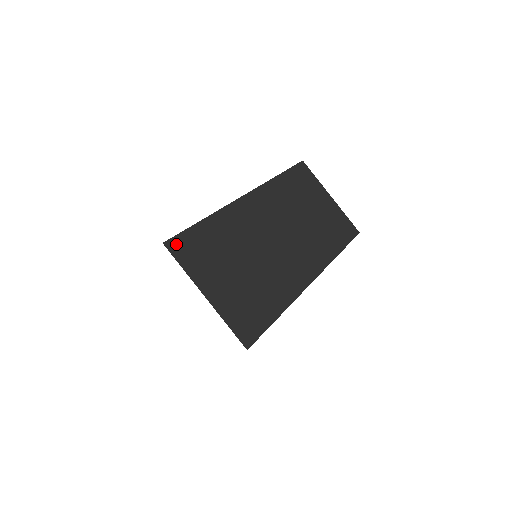
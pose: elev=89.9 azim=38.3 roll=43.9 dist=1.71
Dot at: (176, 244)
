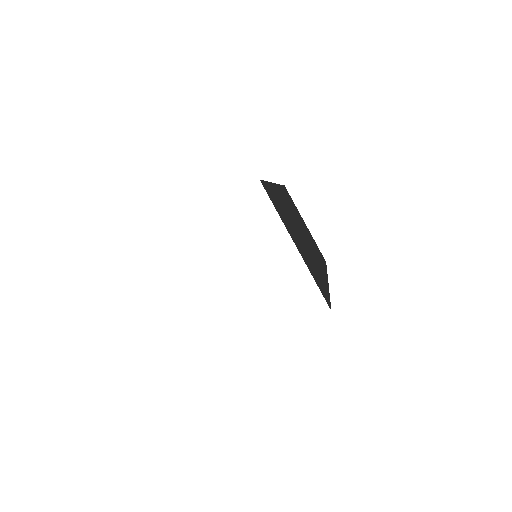
Dot at: (265, 188)
